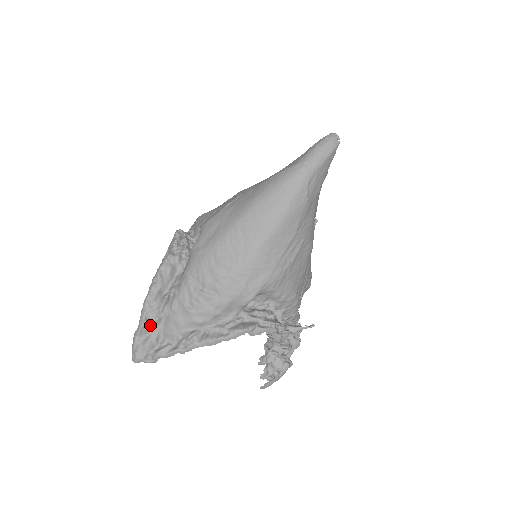
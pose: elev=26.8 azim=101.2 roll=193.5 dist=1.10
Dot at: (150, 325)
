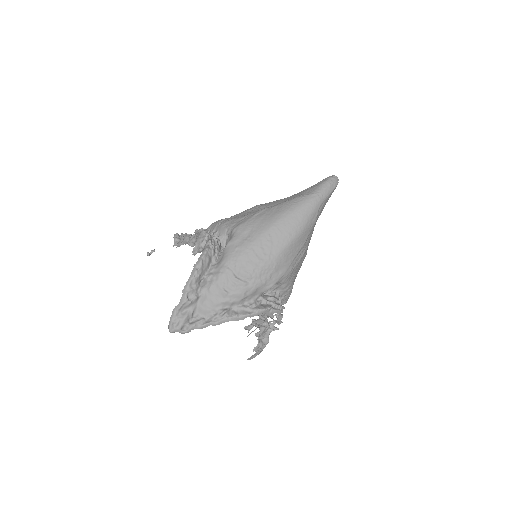
Dot at: (191, 302)
